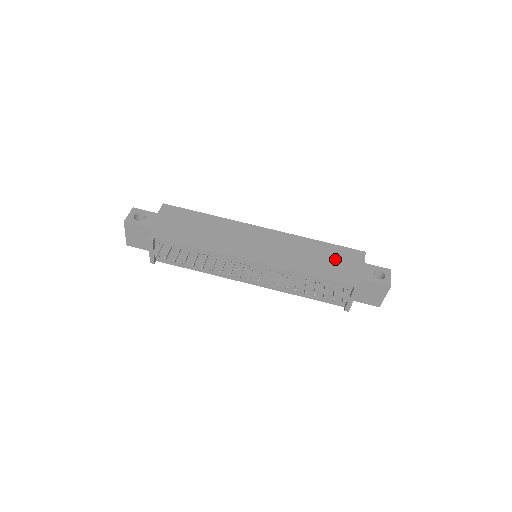
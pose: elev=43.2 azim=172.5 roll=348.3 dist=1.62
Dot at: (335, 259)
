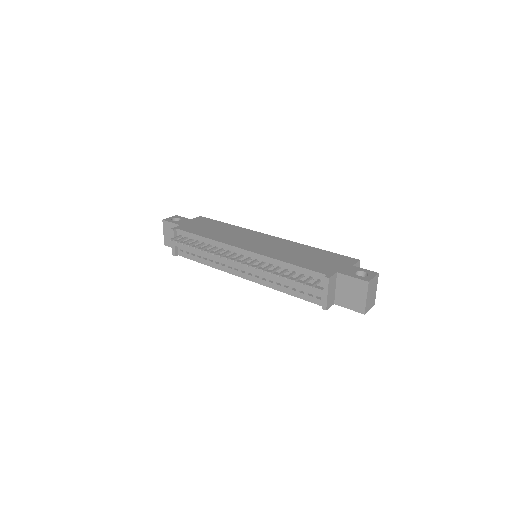
Dot at: (323, 259)
